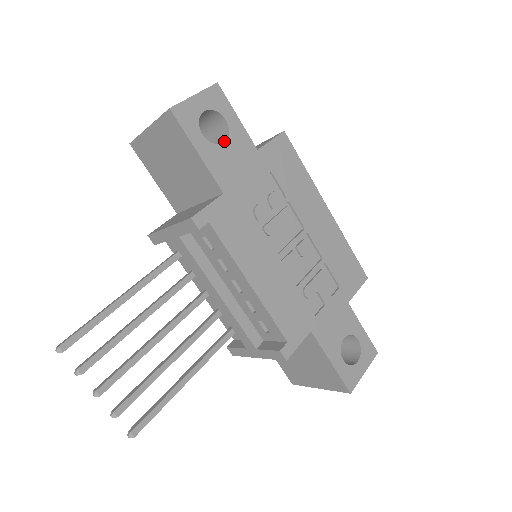
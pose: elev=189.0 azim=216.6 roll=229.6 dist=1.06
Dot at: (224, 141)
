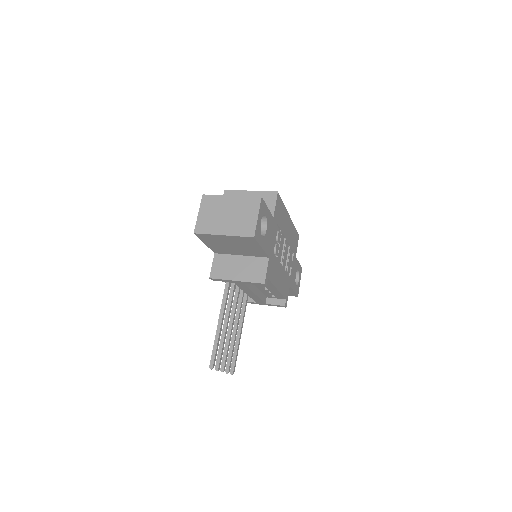
Dot at: (265, 228)
